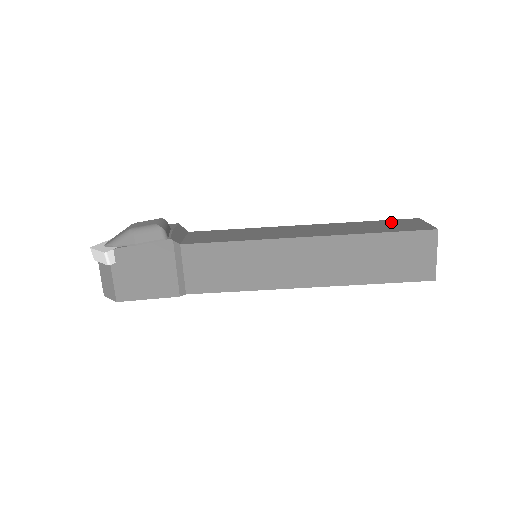
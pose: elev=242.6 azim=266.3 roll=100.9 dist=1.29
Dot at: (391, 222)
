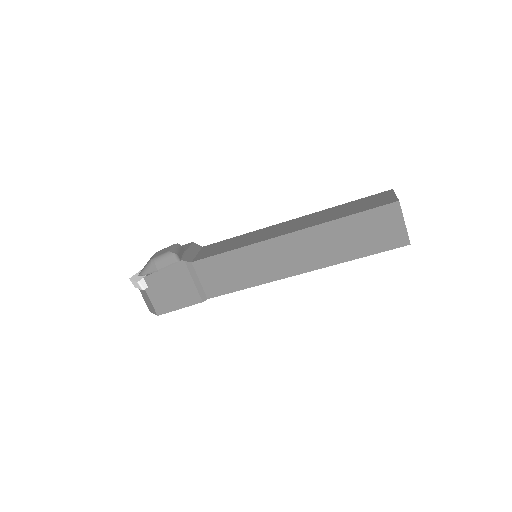
Dot at: (365, 200)
